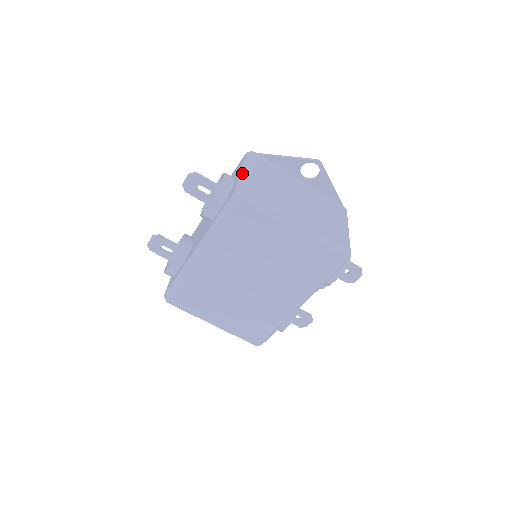
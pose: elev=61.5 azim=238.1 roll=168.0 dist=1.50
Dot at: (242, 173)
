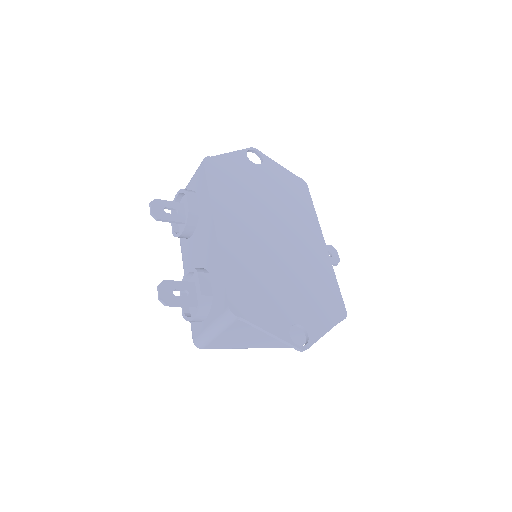
Dot at: (208, 333)
